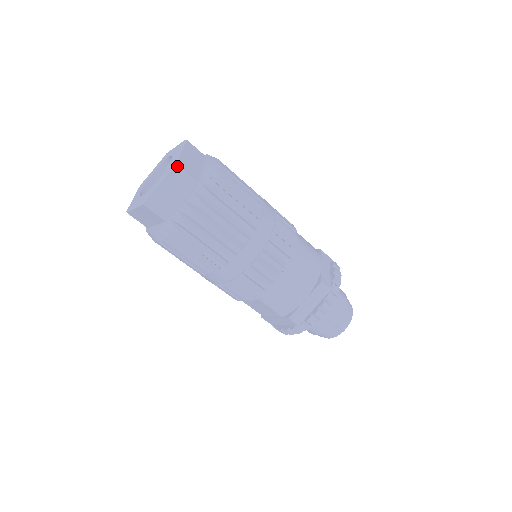
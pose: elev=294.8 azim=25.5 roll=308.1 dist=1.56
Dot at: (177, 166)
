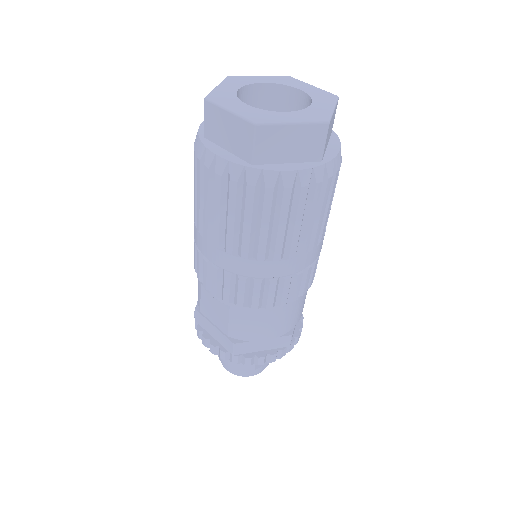
Dot at: (328, 126)
